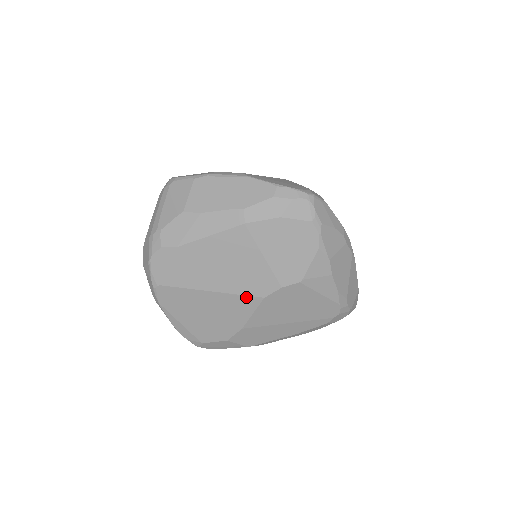
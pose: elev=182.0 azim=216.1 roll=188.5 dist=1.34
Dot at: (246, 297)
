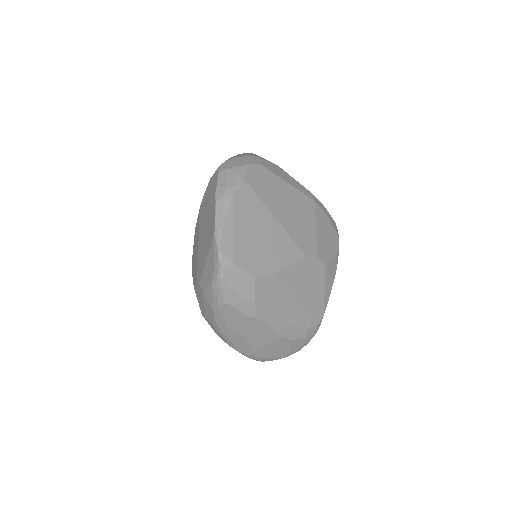
Dot at: (295, 246)
